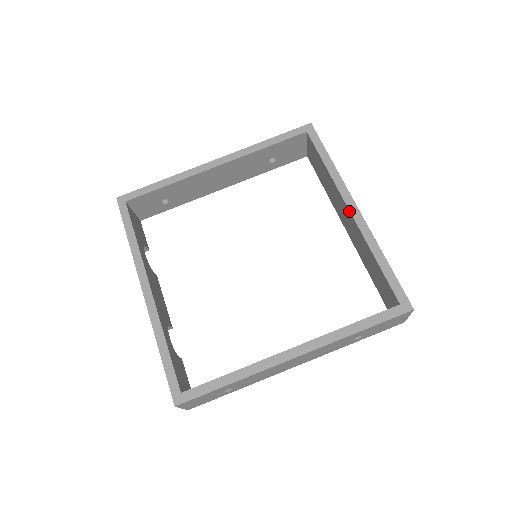
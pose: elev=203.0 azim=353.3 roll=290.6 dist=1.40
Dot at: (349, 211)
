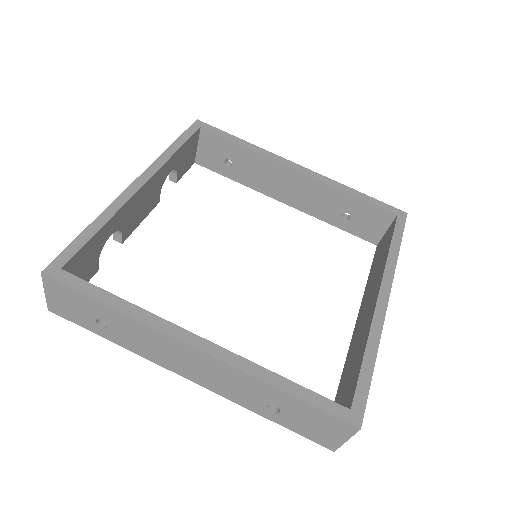
Dot at: (378, 294)
